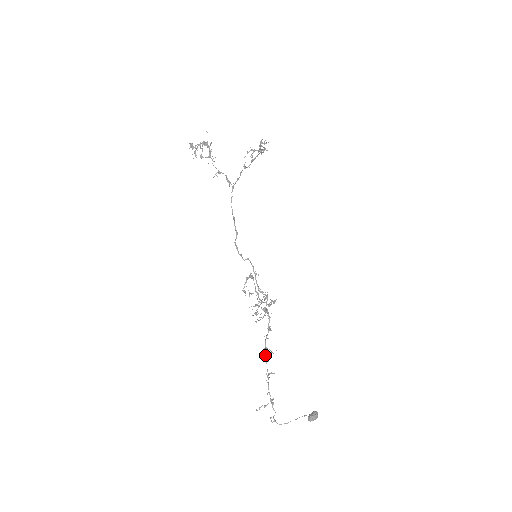
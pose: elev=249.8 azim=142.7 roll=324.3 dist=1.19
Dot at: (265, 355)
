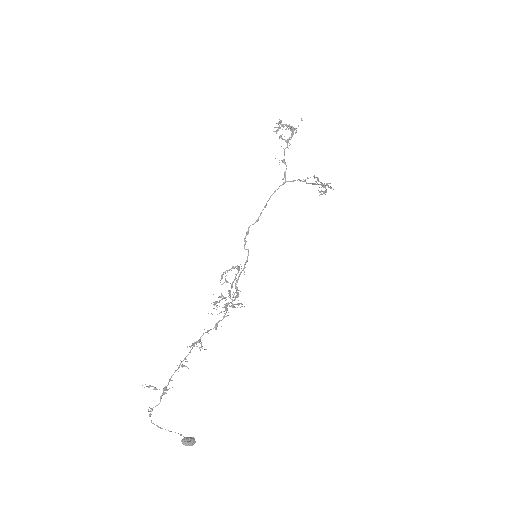
Dot at: (194, 345)
